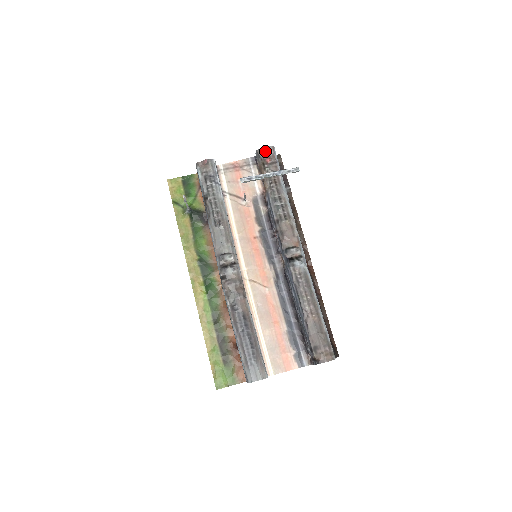
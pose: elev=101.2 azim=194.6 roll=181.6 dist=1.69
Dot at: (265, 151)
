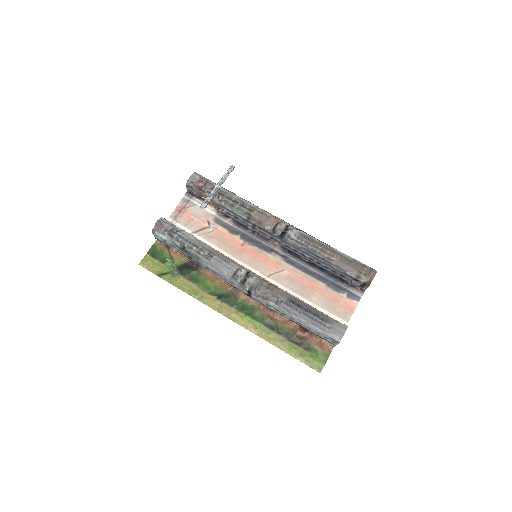
Dot at: (192, 180)
